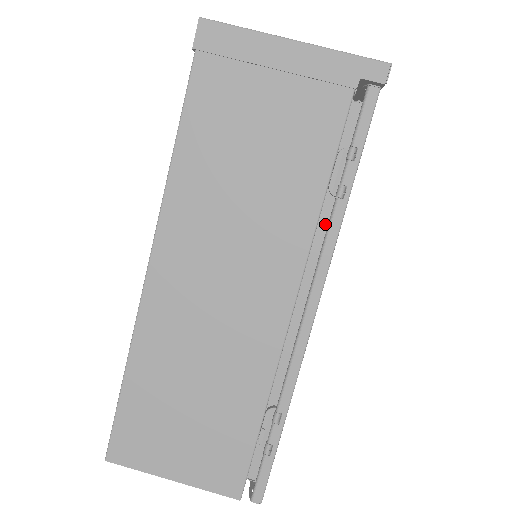
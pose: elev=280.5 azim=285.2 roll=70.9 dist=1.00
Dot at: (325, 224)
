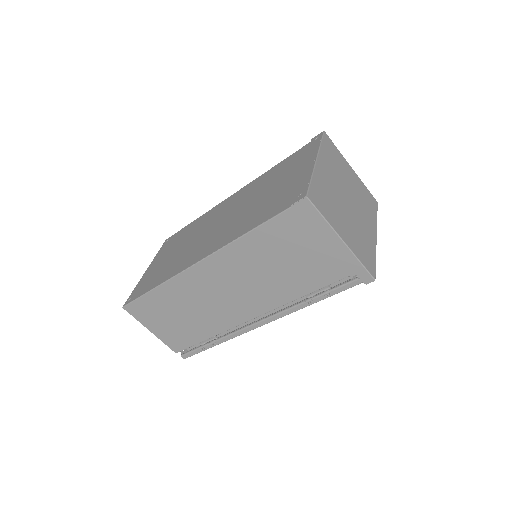
Dot at: occluded
